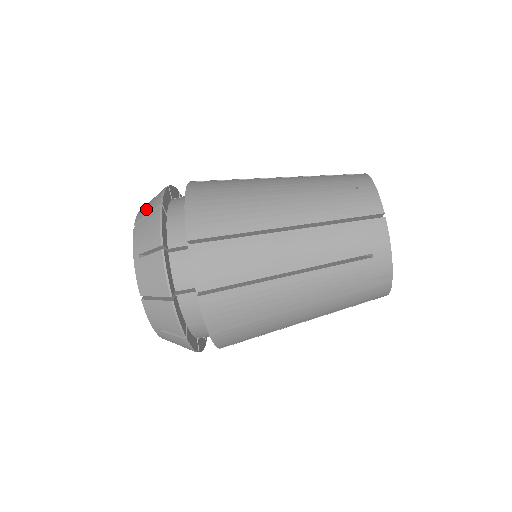
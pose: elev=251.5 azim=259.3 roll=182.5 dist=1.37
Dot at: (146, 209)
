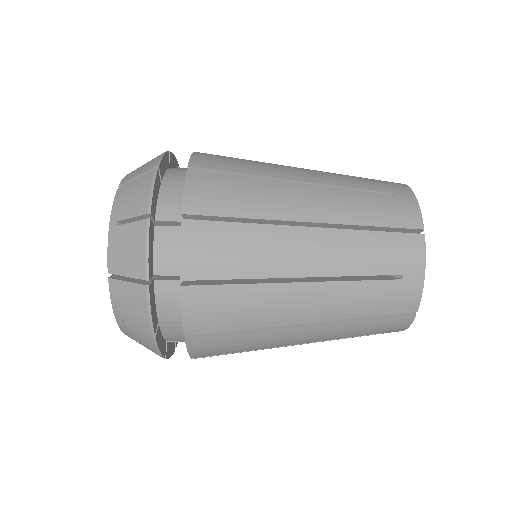
Dot at: (122, 261)
